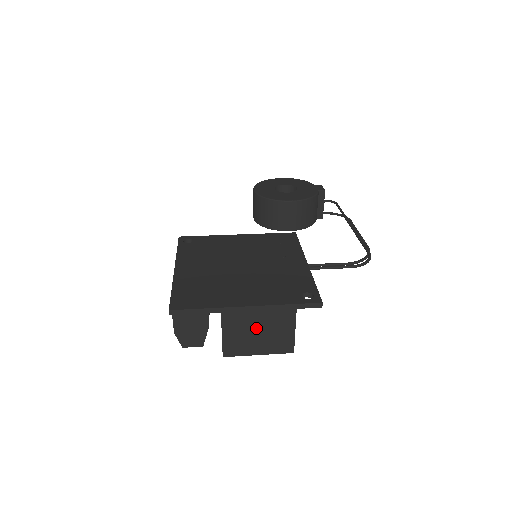
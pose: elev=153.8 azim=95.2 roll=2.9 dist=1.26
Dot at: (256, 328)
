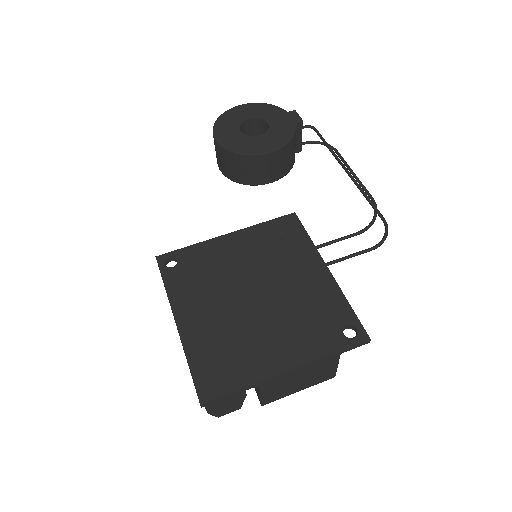
Dot at: (297, 378)
